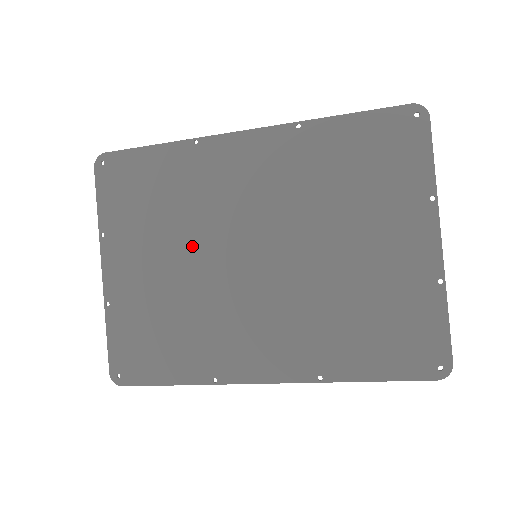
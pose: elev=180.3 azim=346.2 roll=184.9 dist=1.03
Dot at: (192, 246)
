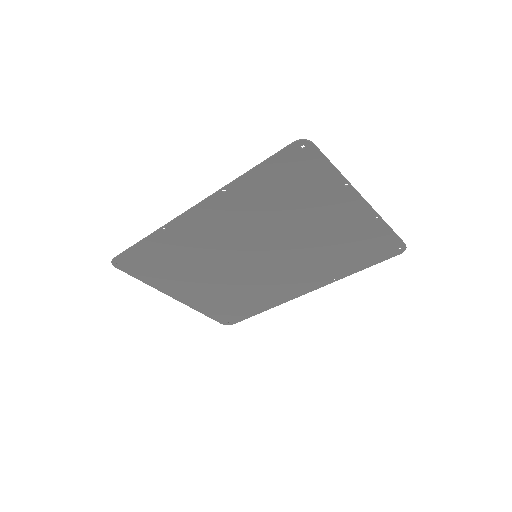
Dot at: (214, 269)
